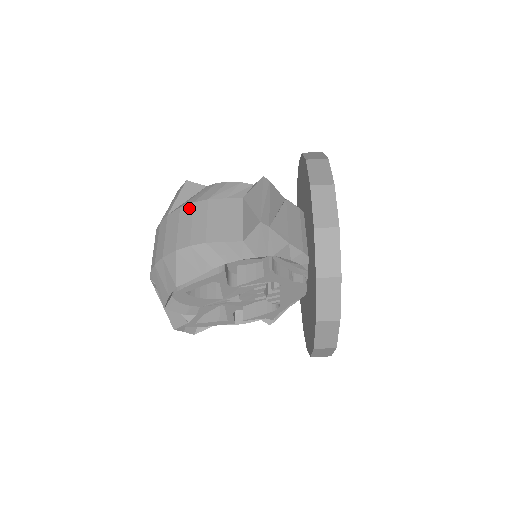
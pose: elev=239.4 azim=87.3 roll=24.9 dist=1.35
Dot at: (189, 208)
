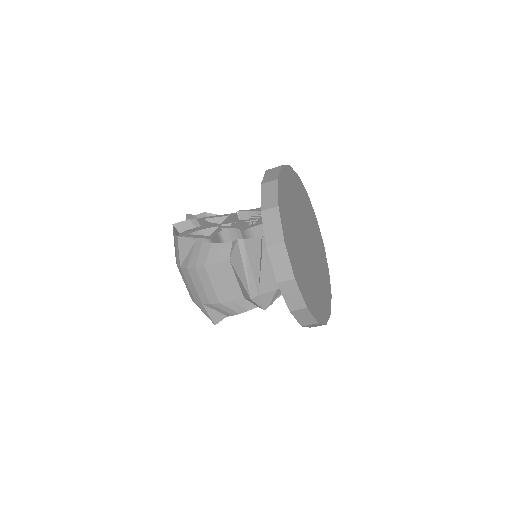
Dot at: (194, 272)
